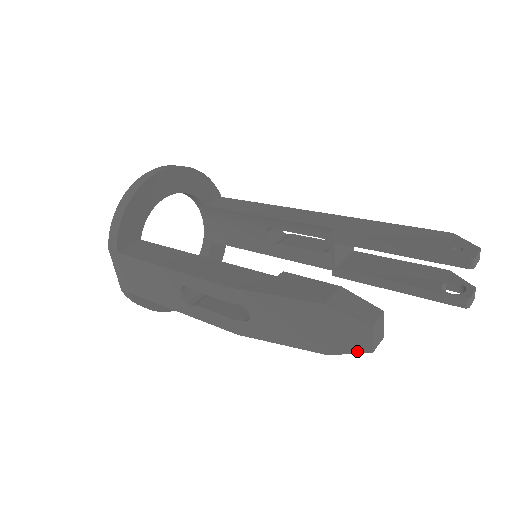
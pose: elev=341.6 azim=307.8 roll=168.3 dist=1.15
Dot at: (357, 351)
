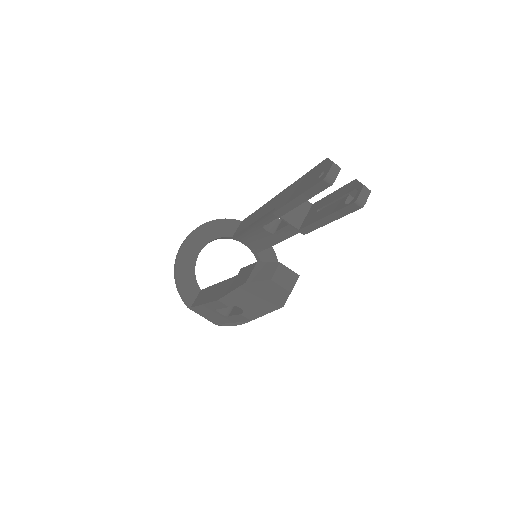
Dot at: (286, 296)
